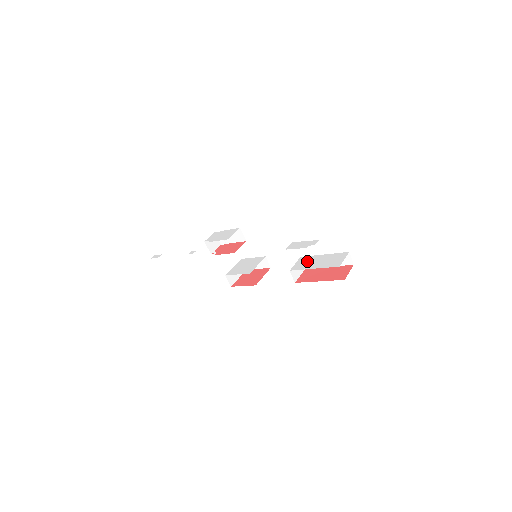
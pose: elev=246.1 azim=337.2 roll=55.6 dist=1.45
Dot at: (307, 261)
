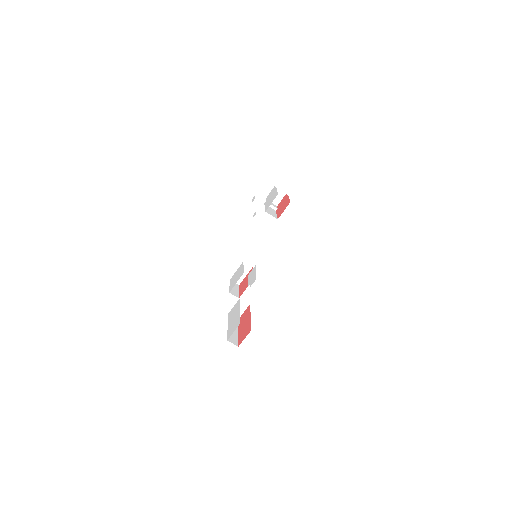
Dot at: (234, 310)
